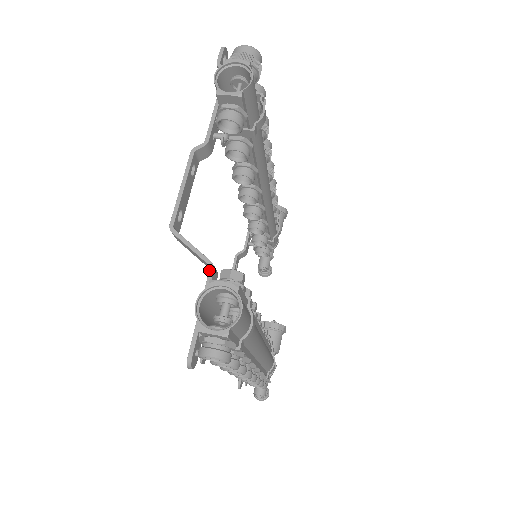
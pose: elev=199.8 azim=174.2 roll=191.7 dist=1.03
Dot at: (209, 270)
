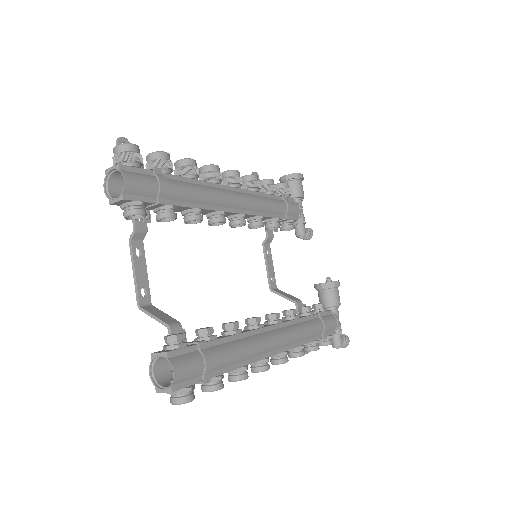
Dot at: (168, 331)
